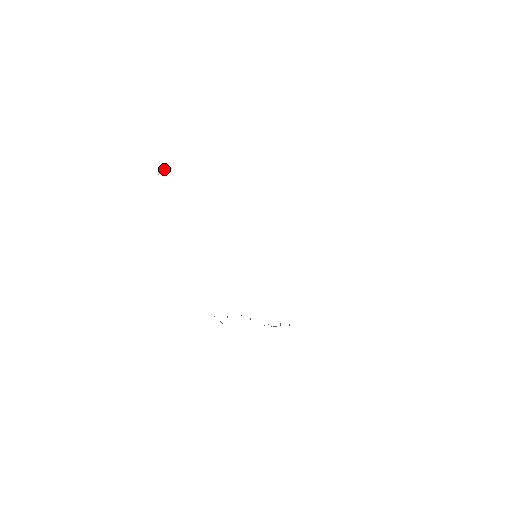
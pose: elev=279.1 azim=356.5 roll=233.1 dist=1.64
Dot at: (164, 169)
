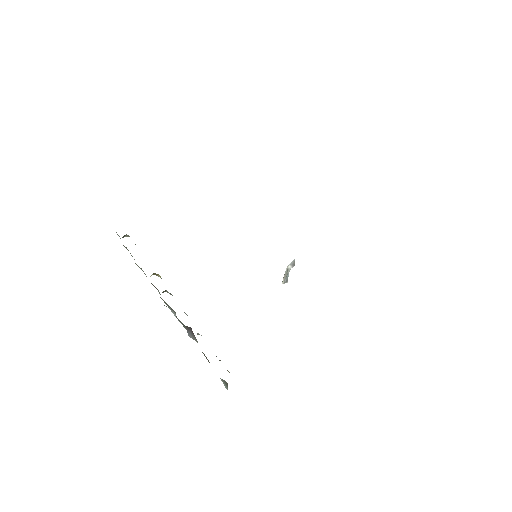
Dot at: (286, 273)
